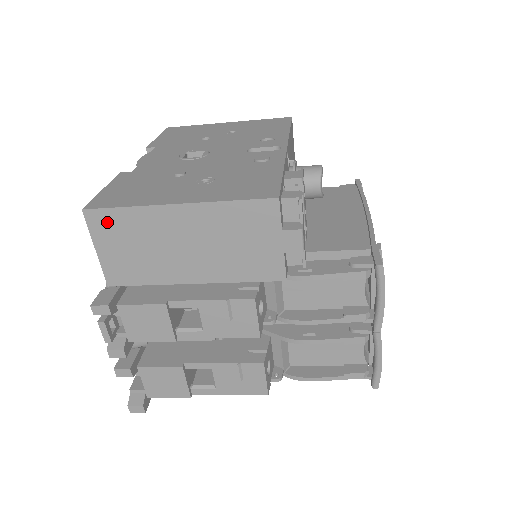
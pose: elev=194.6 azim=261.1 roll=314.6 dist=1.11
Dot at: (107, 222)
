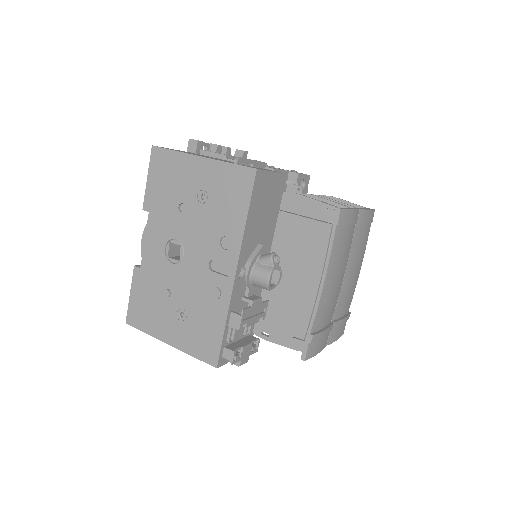
Dot at: occluded
